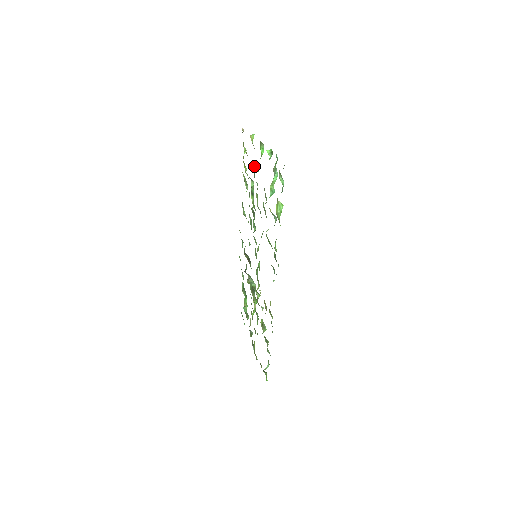
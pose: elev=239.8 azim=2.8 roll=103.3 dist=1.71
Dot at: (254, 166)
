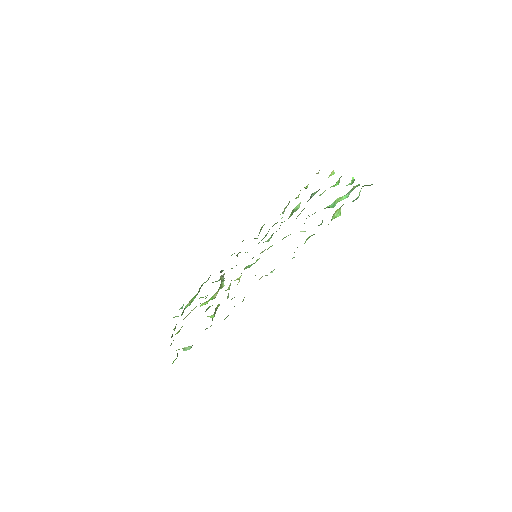
Dot at: (313, 195)
